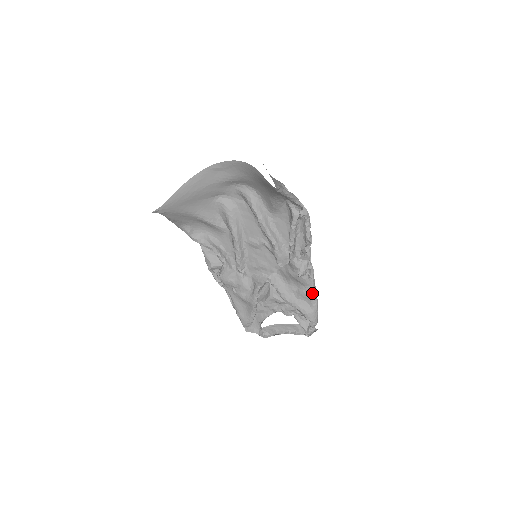
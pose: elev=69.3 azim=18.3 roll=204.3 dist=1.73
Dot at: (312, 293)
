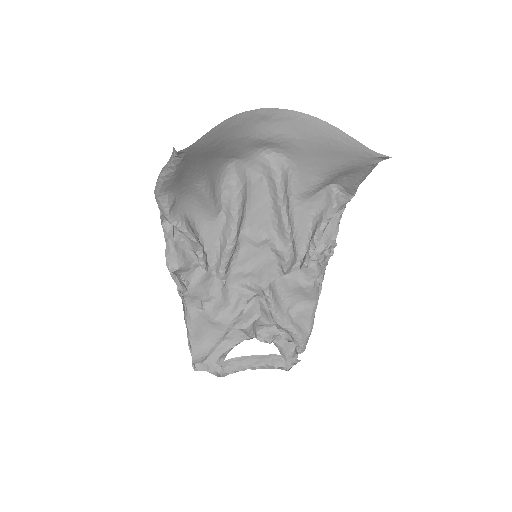
Dot at: (314, 311)
